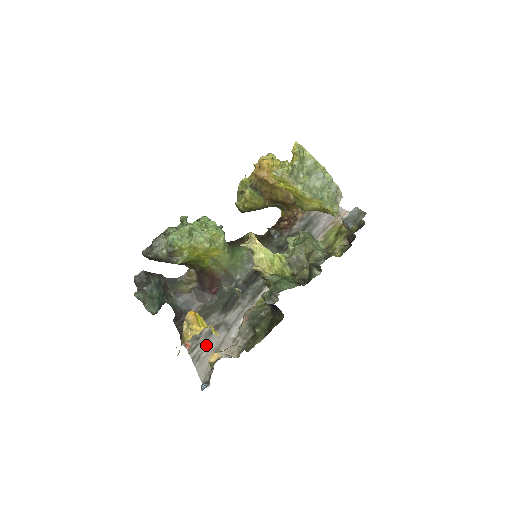
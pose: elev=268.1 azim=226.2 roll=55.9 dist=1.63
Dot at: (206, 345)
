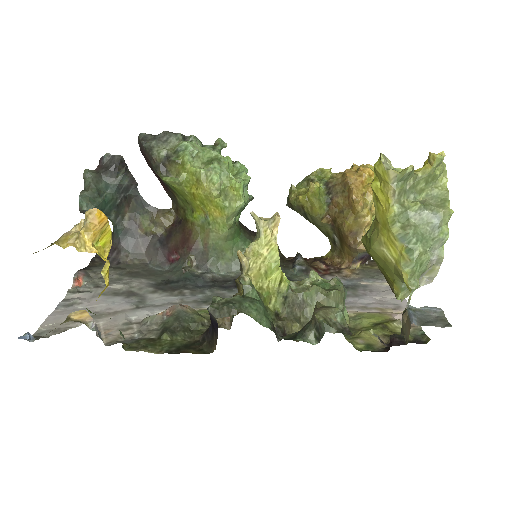
Dot at: (95, 300)
